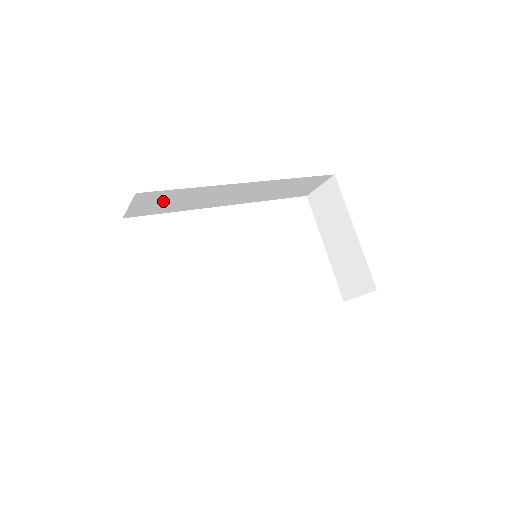
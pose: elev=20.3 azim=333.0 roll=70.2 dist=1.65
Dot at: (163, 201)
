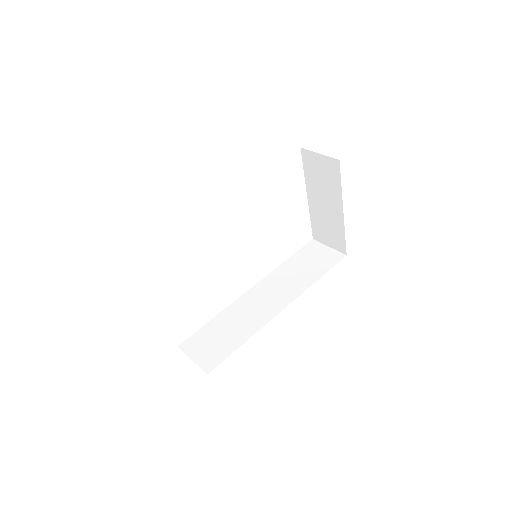
Dot at: occluded
